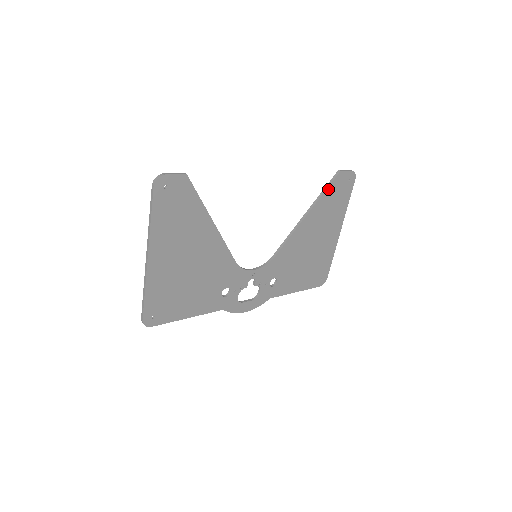
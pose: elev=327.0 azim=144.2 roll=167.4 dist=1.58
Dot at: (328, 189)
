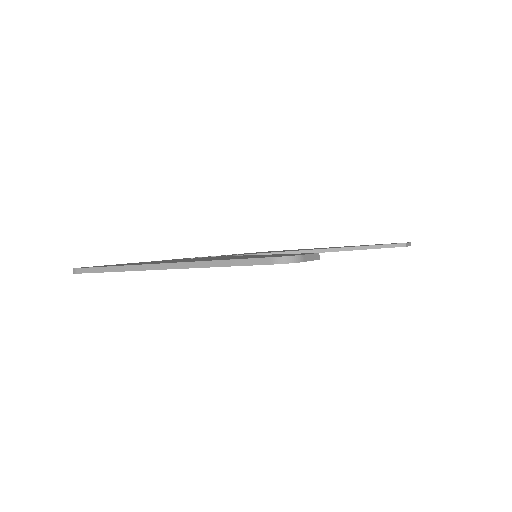
Dot at: (378, 248)
